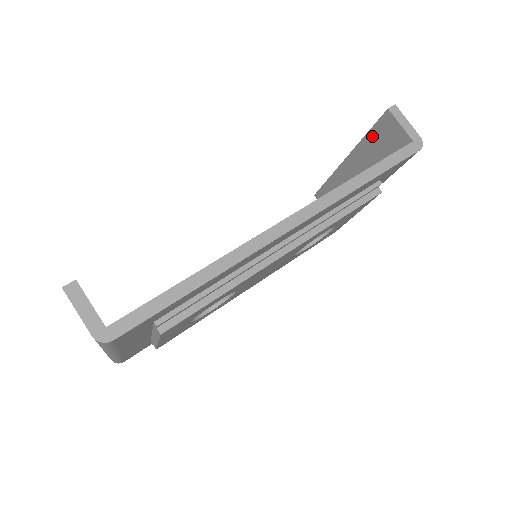
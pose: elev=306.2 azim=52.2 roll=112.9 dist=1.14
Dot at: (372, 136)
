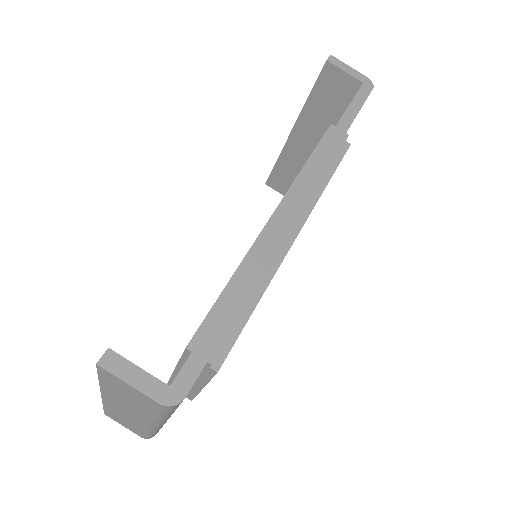
Dot at: (316, 96)
